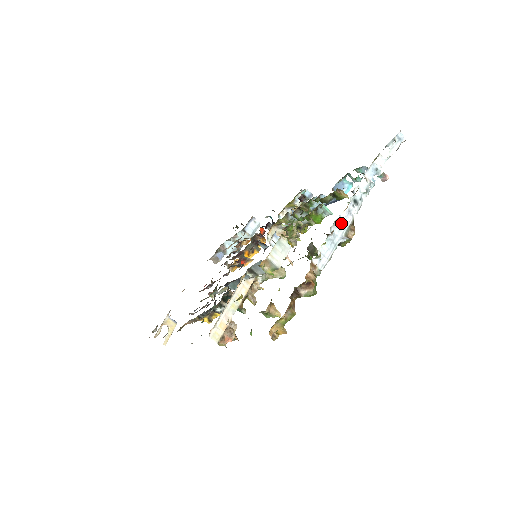
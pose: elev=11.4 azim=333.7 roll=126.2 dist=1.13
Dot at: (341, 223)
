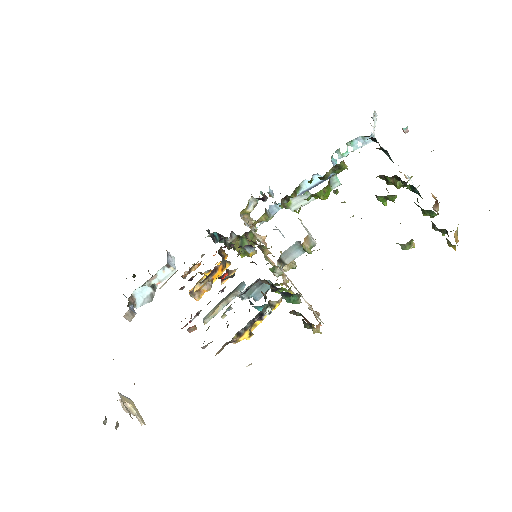
Dot at: occluded
